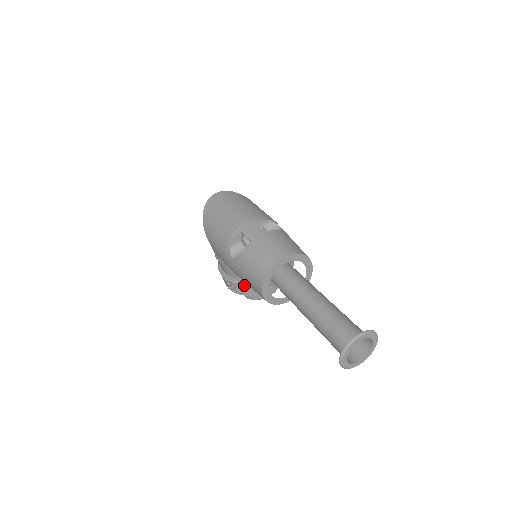
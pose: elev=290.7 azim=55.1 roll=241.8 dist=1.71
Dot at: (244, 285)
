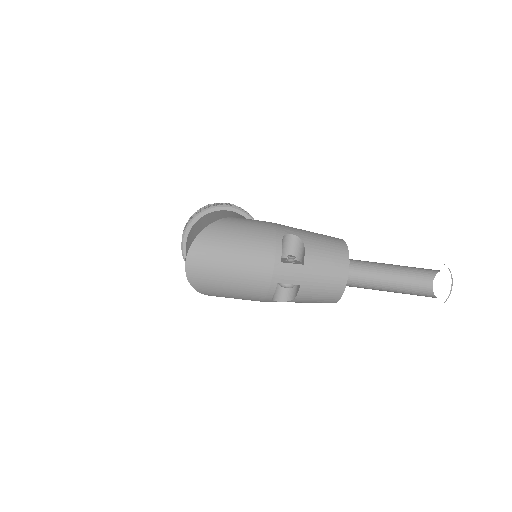
Dot at: occluded
